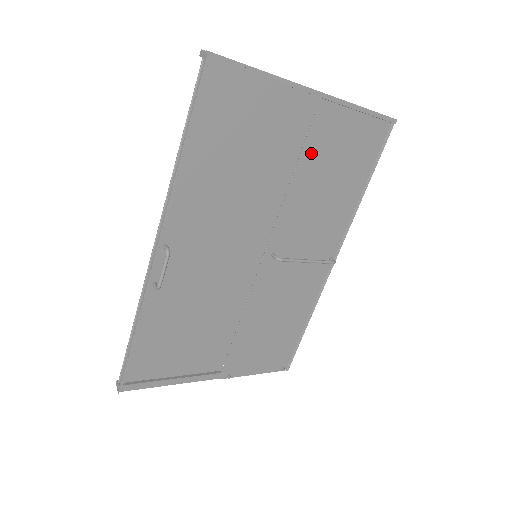
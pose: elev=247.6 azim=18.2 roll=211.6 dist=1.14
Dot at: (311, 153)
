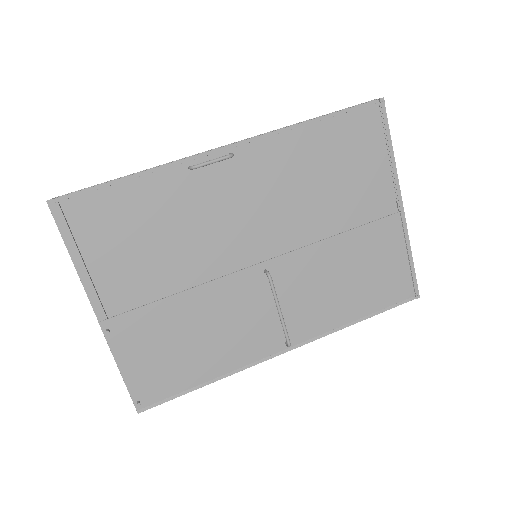
Dot at: (361, 237)
